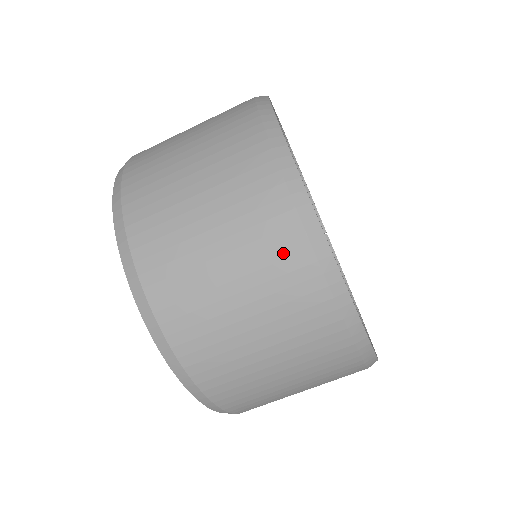
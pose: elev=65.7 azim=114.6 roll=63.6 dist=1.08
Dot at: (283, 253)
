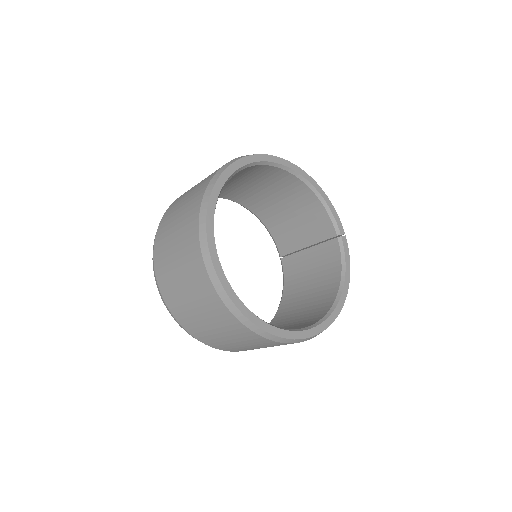
Dot at: (197, 272)
